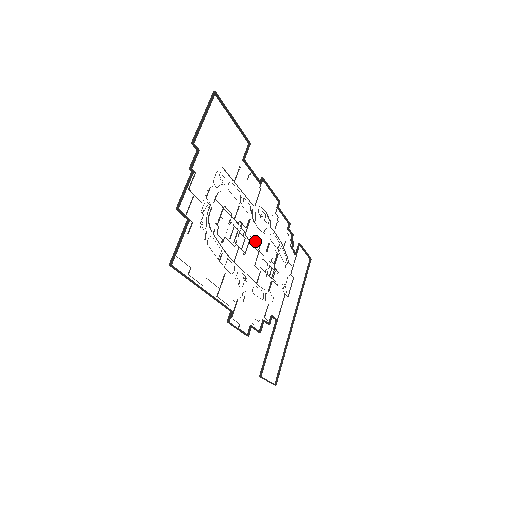
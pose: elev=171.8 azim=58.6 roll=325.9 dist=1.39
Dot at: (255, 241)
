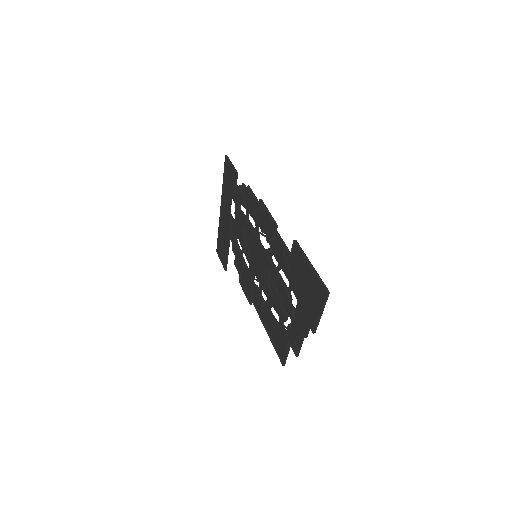
Dot at: (260, 254)
